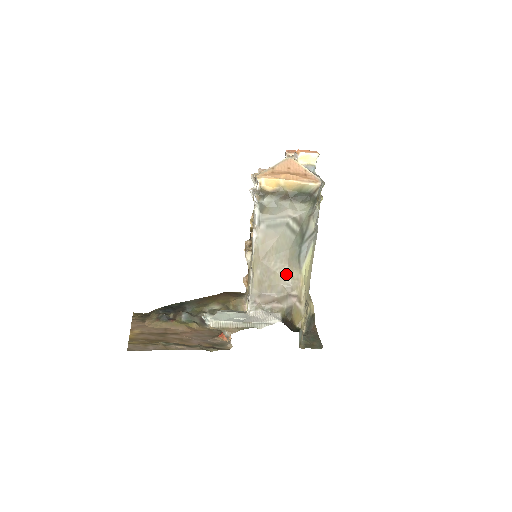
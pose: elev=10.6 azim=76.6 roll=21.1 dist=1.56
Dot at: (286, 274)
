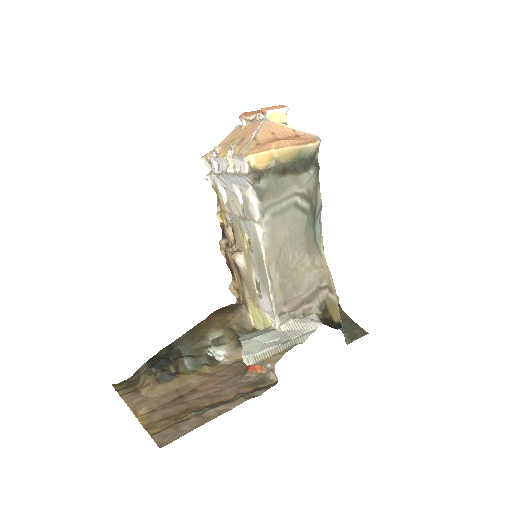
Dot at: (309, 265)
